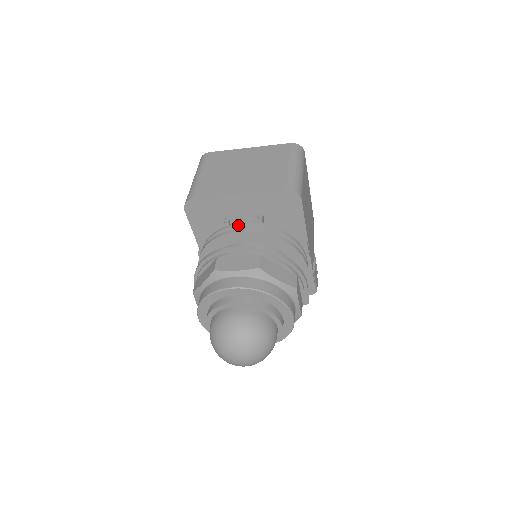
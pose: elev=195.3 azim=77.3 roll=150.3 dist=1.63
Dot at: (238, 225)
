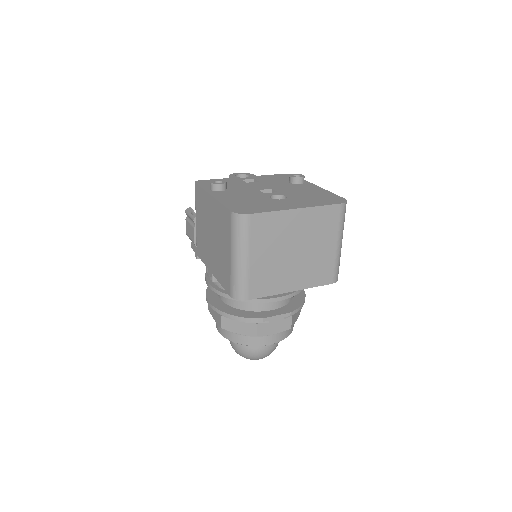
Dot at: occluded
